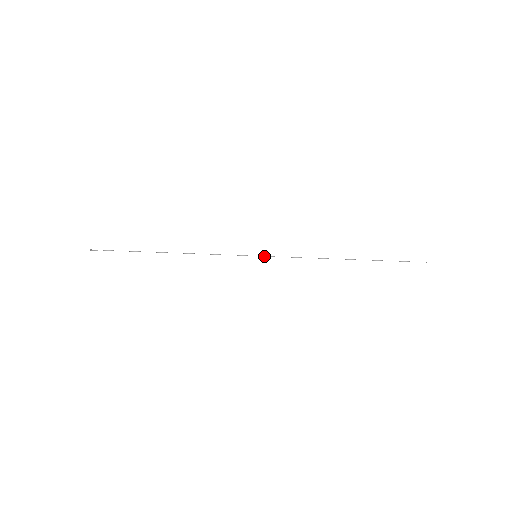
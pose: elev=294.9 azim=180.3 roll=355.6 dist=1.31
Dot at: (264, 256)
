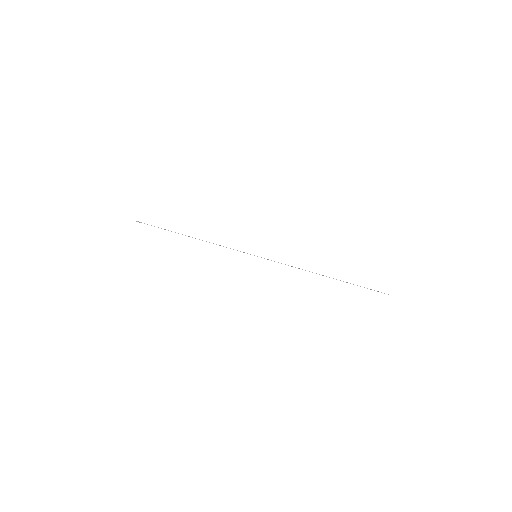
Dot at: occluded
